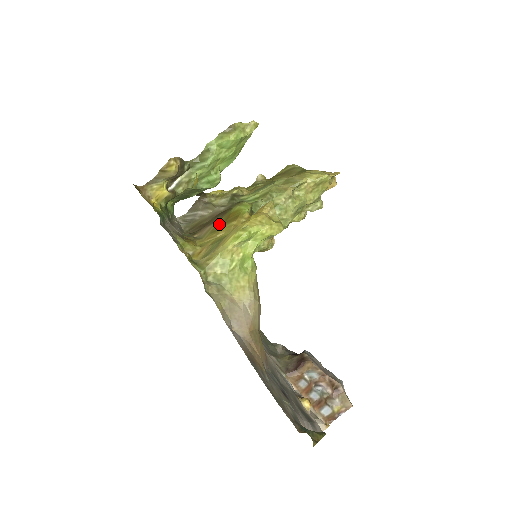
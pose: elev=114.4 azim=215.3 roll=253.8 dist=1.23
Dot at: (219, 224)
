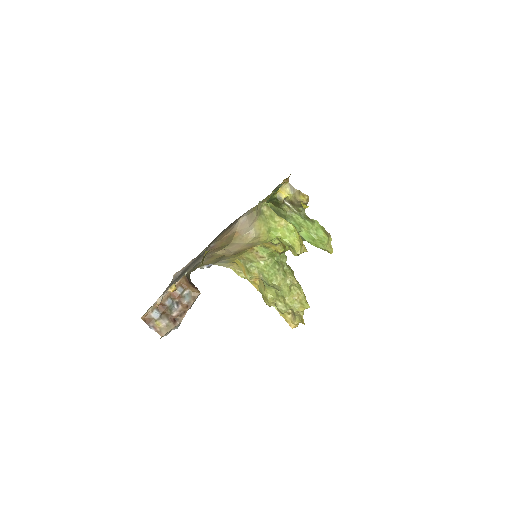
Dot at: occluded
